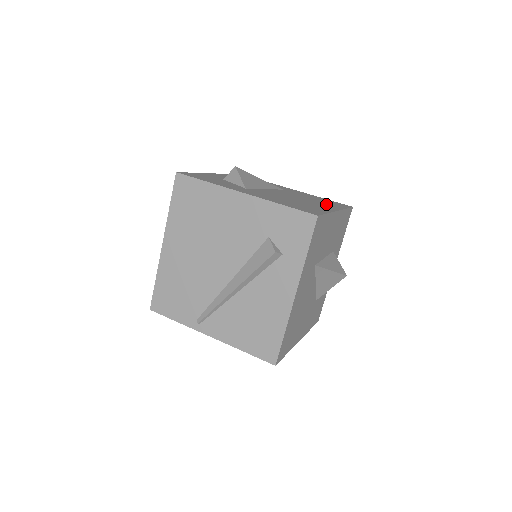
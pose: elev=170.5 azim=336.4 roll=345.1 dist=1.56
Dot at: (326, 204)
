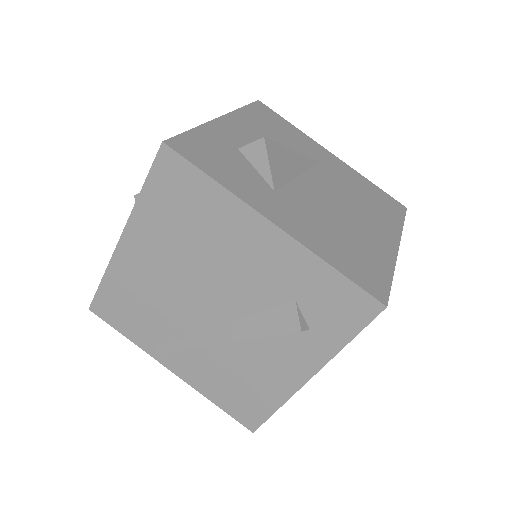
Dot at: (380, 217)
